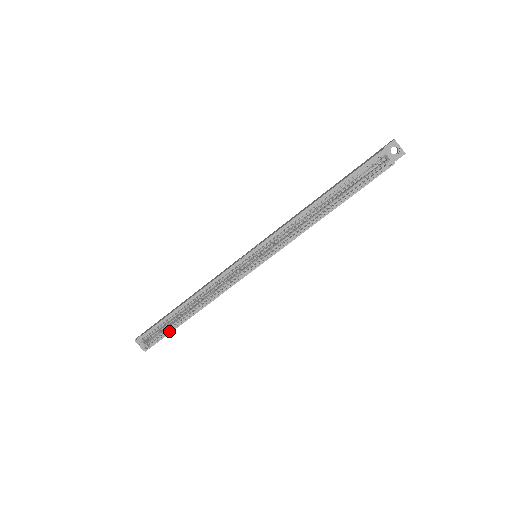
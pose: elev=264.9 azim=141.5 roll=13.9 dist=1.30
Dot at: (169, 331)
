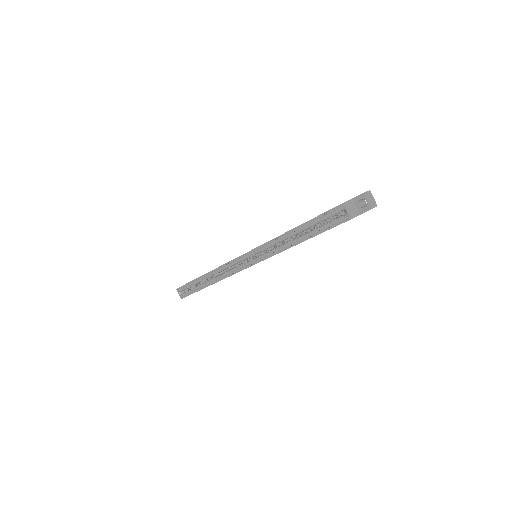
Dot at: (194, 291)
